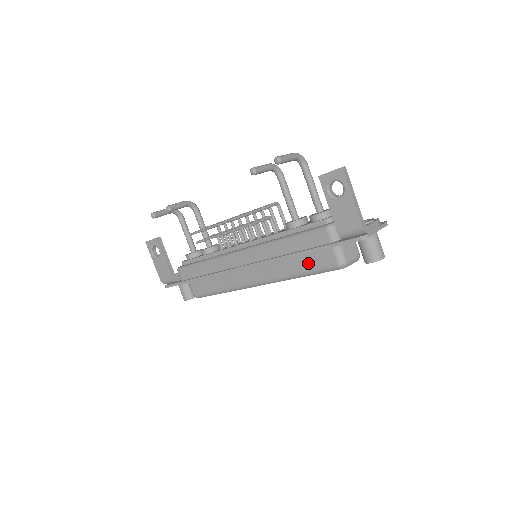
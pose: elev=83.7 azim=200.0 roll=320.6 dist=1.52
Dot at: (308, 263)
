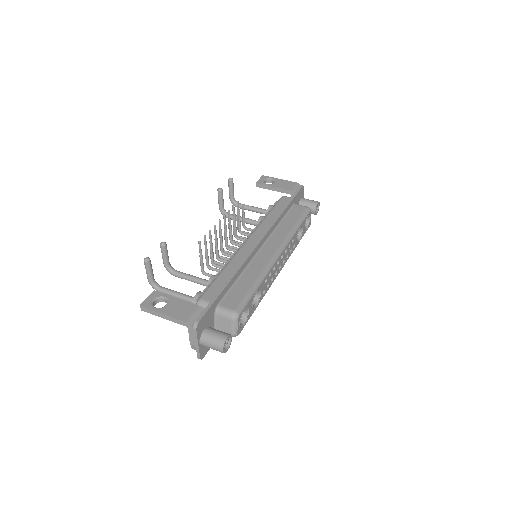
Dot at: (293, 218)
